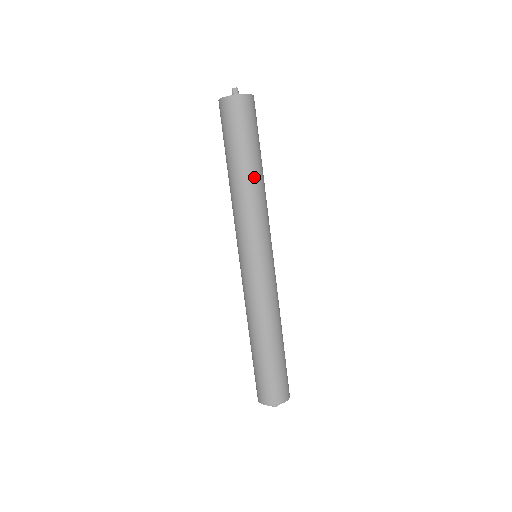
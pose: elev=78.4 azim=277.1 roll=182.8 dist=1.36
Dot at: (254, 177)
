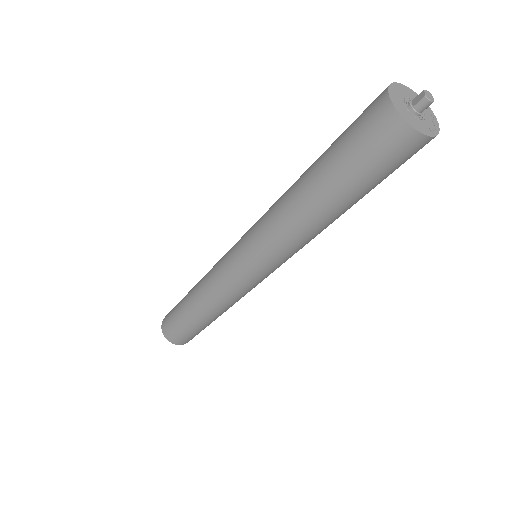
Dot at: (331, 220)
